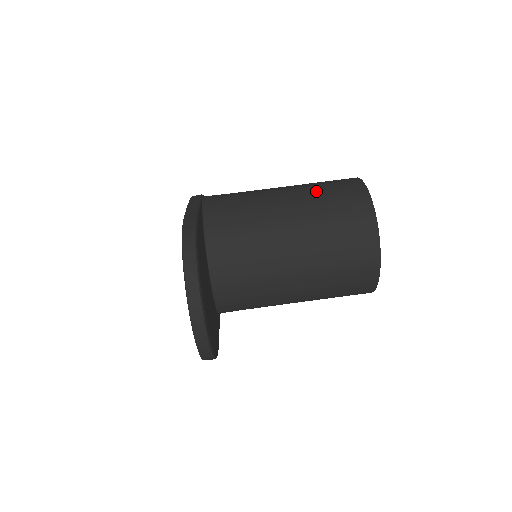
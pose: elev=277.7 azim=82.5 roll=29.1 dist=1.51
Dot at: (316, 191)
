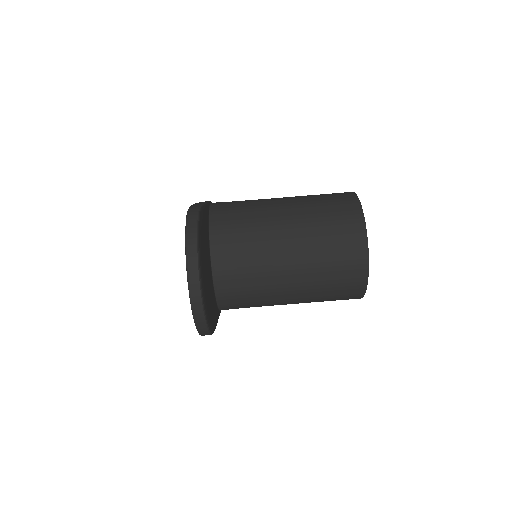
Dot at: (312, 198)
